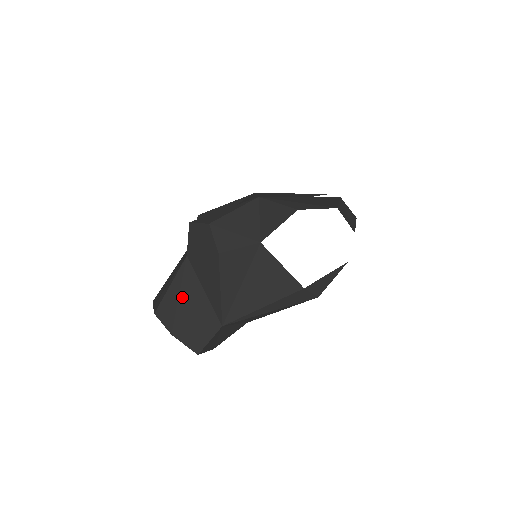
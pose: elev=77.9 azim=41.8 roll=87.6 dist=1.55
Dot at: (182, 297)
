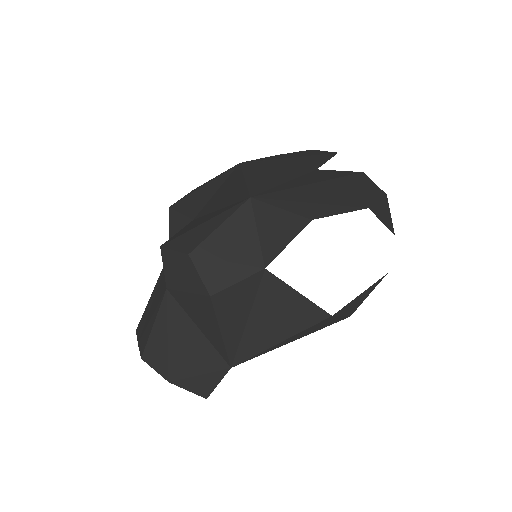
Dot at: (172, 339)
